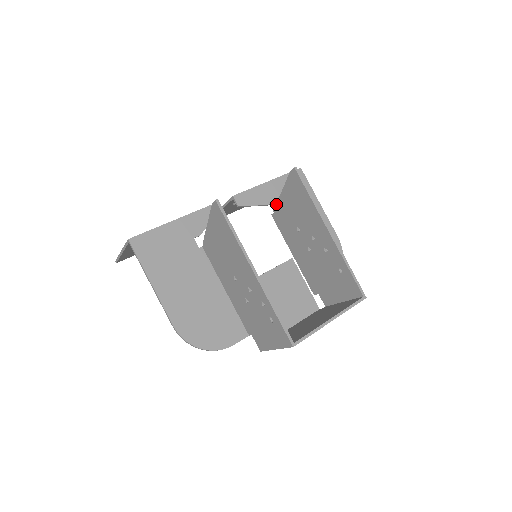
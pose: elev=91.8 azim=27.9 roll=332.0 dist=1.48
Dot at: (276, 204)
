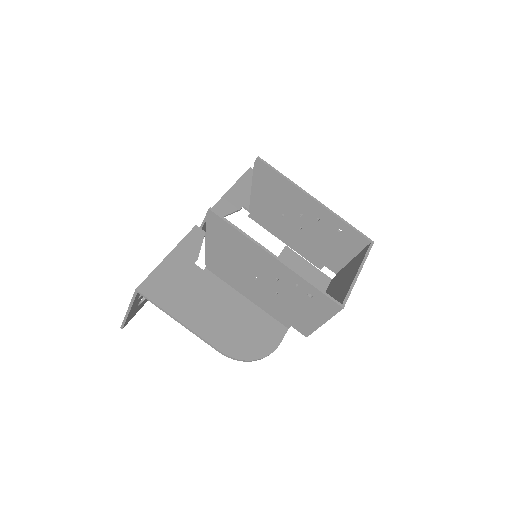
Dot at: (250, 203)
